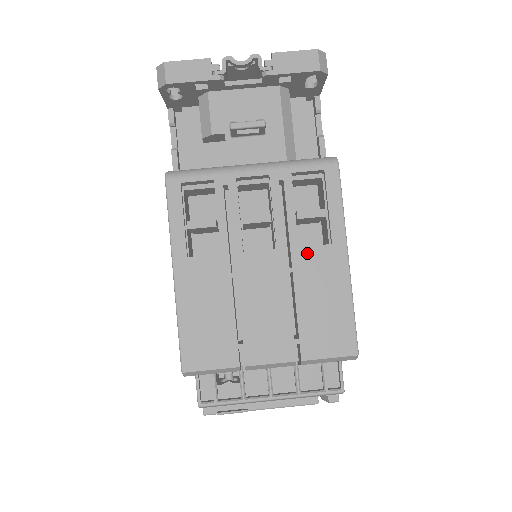
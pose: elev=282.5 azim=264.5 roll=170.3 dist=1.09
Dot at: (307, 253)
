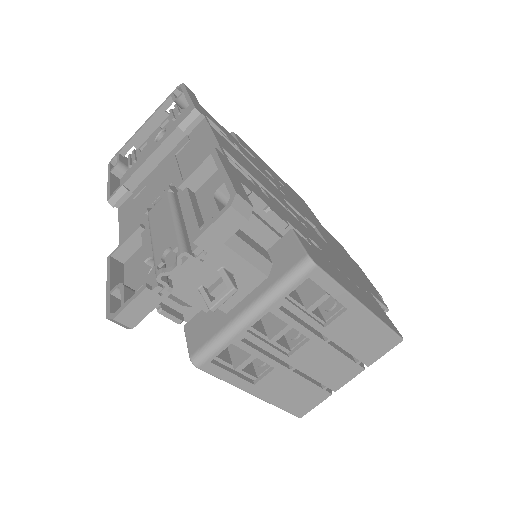
Dot at: (333, 326)
